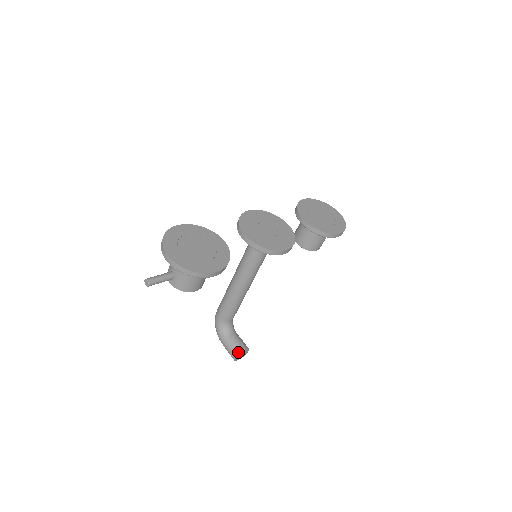
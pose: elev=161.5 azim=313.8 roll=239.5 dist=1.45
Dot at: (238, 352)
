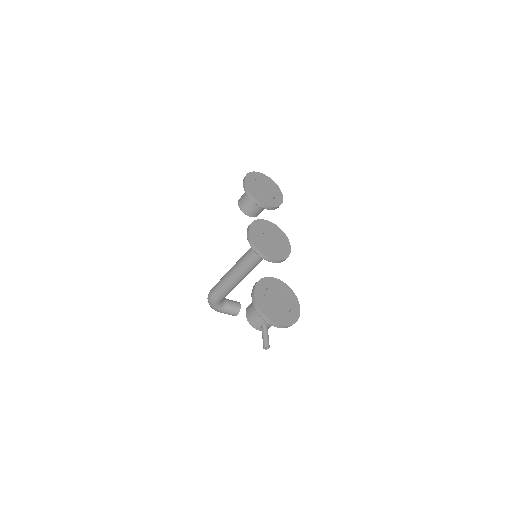
Dot at: (239, 311)
